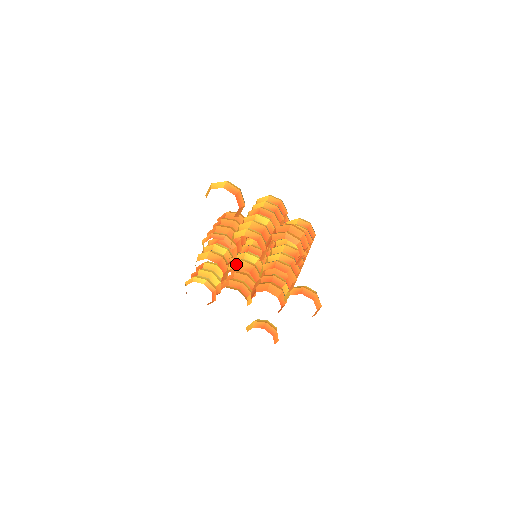
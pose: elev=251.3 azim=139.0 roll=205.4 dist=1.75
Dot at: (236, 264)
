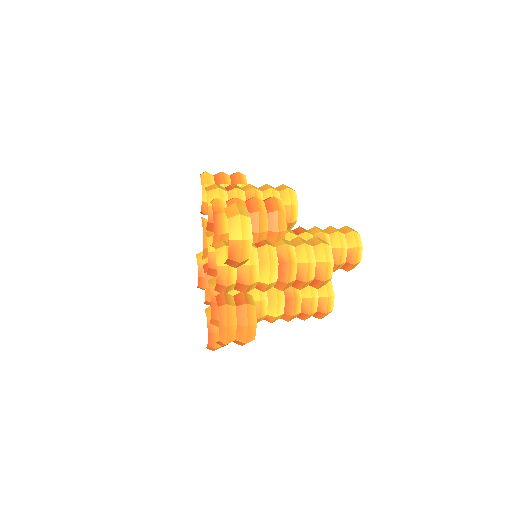
Dot at: occluded
